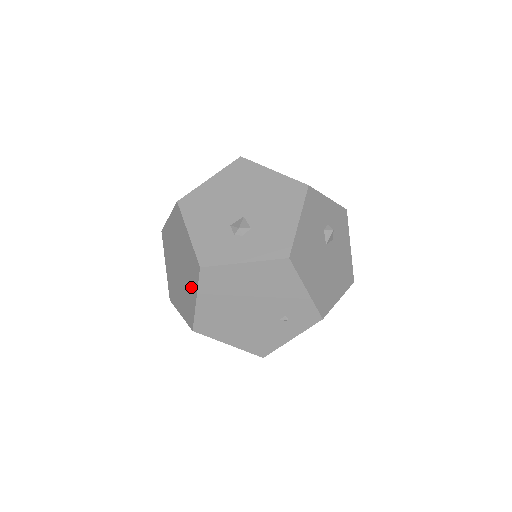
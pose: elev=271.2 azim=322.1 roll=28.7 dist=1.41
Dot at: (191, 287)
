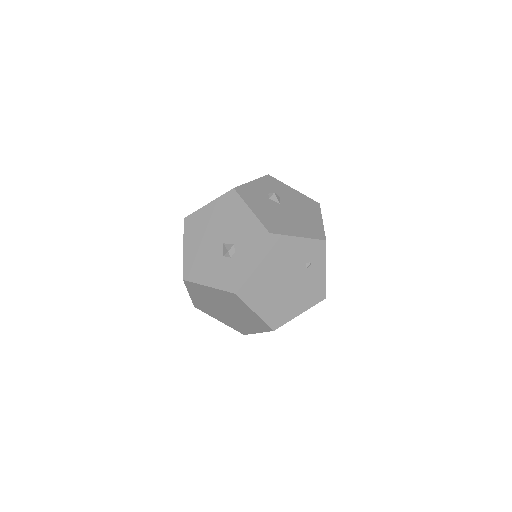
Dot at: (244, 310)
